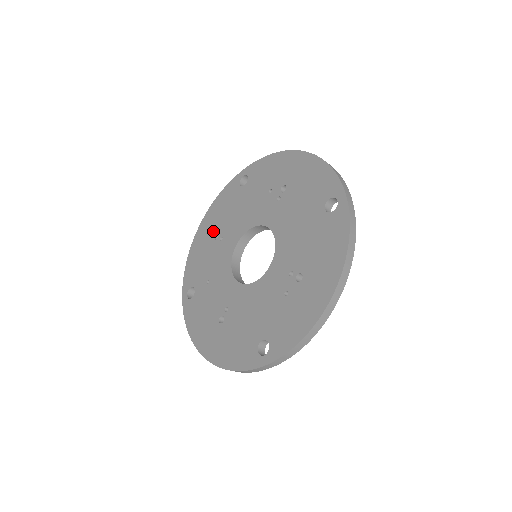
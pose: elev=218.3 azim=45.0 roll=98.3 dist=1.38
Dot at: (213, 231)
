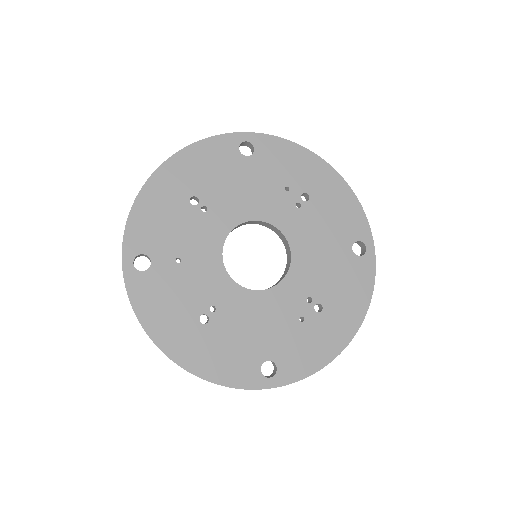
Dot at: (189, 190)
